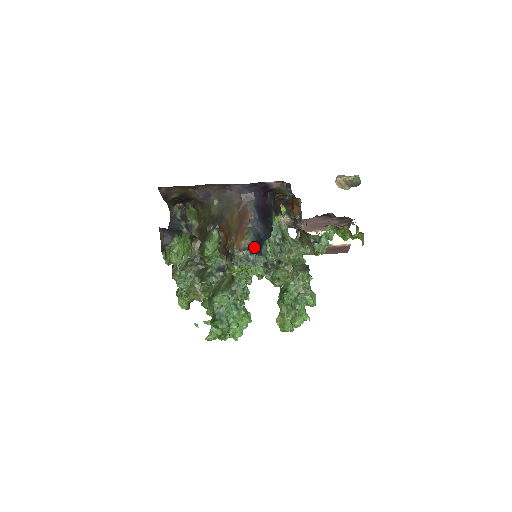
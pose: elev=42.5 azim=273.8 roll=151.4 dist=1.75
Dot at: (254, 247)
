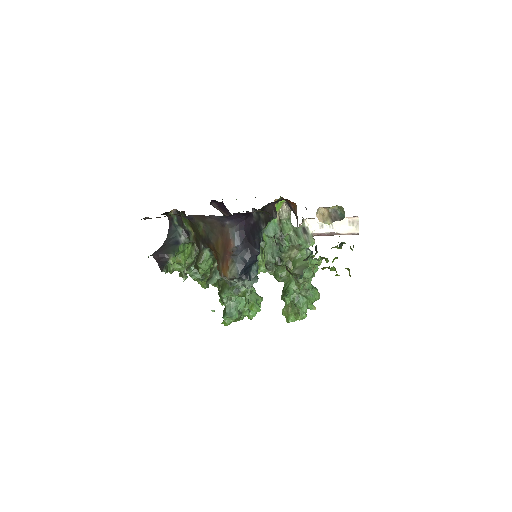
Dot at: occluded
